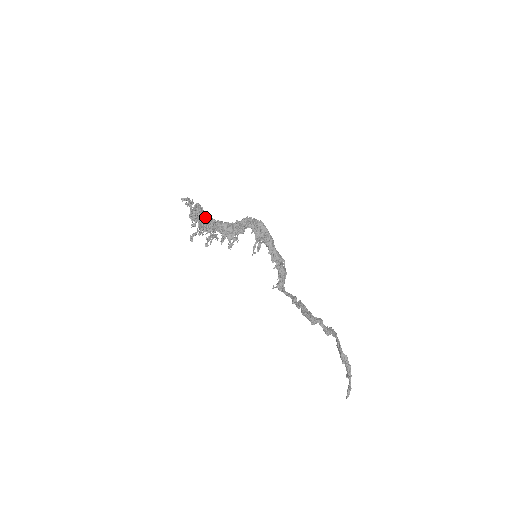
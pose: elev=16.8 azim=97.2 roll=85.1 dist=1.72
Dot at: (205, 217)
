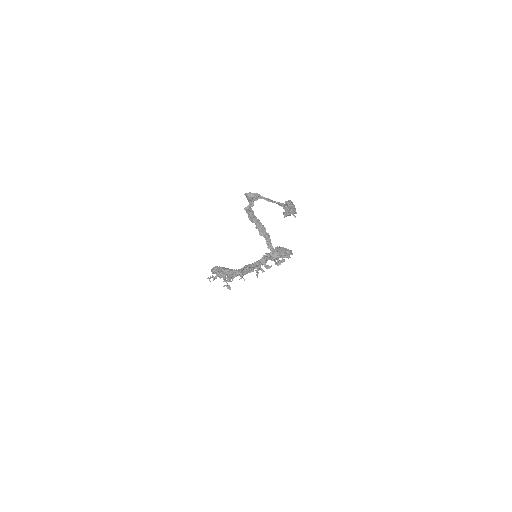
Dot at: occluded
